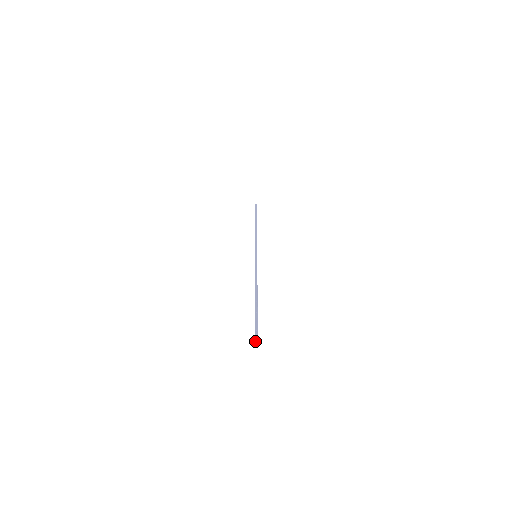
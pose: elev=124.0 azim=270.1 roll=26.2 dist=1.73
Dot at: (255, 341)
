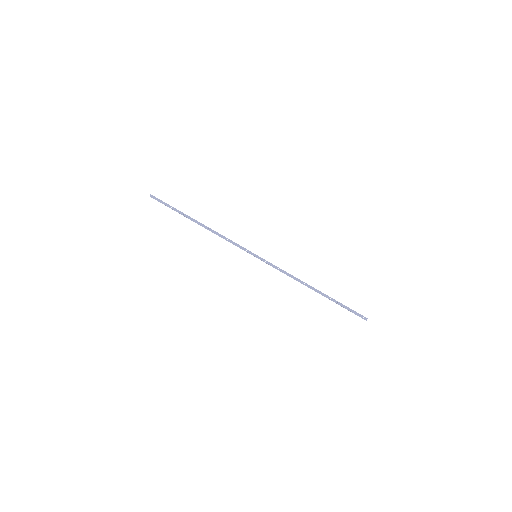
Dot at: (366, 320)
